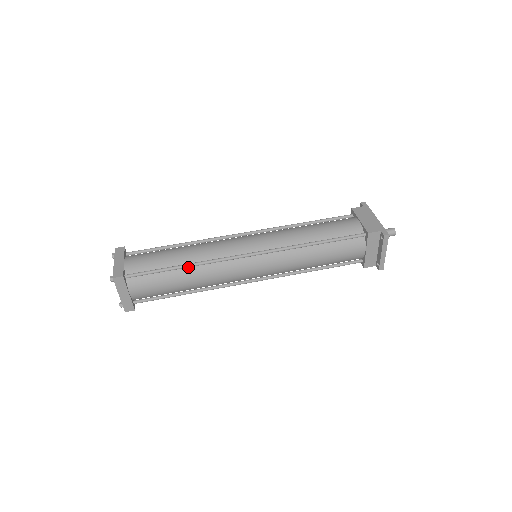
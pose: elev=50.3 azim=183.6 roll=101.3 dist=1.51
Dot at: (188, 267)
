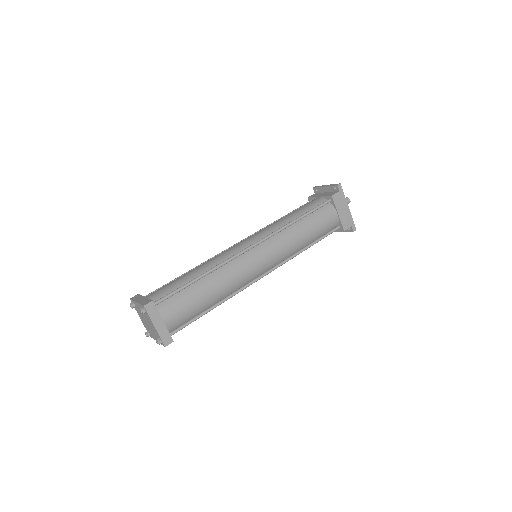
Dot at: (218, 302)
